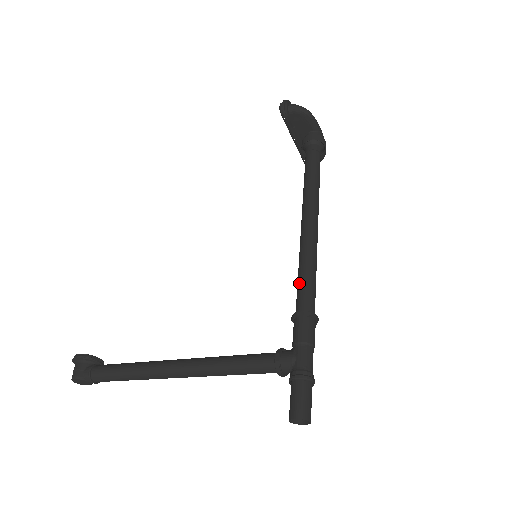
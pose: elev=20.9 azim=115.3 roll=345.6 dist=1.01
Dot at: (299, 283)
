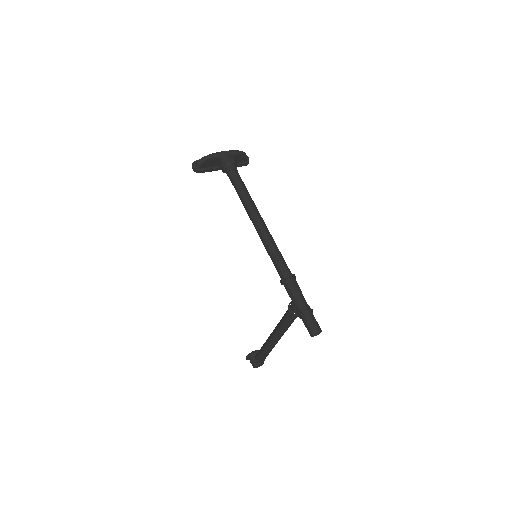
Dot at: (273, 263)
